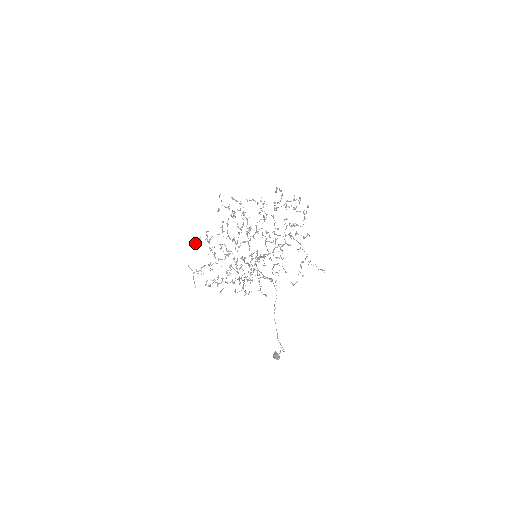
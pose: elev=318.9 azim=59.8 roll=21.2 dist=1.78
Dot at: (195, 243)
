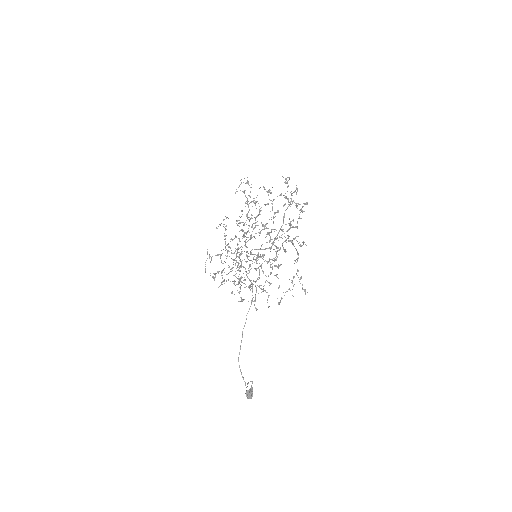
Dot at: (216, 227)
